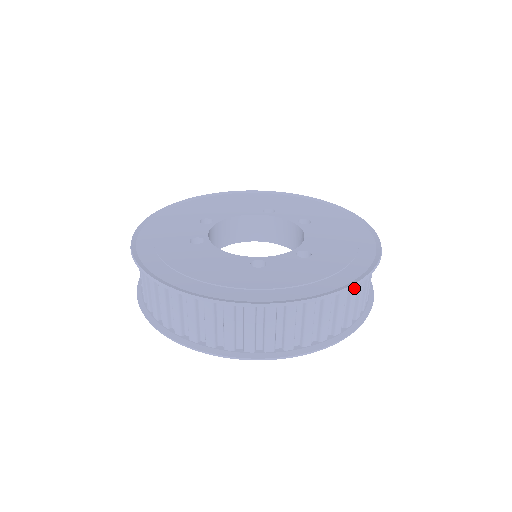
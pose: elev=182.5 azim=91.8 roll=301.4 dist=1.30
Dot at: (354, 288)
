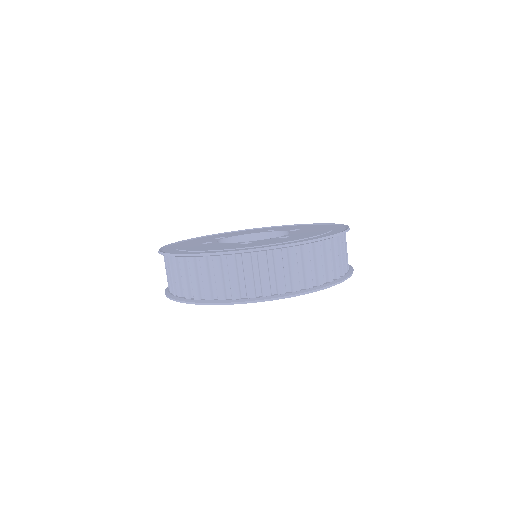
Dot at: (317, 248)
